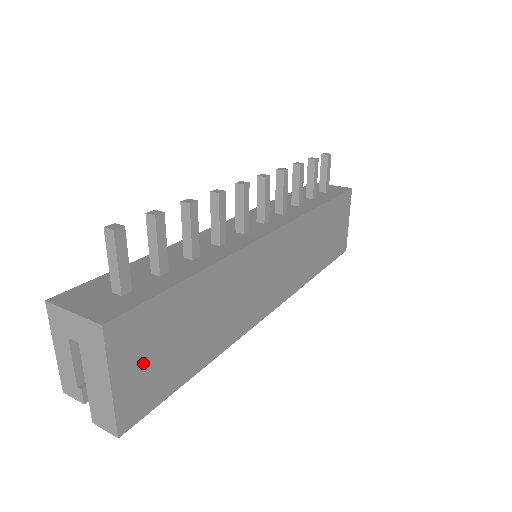
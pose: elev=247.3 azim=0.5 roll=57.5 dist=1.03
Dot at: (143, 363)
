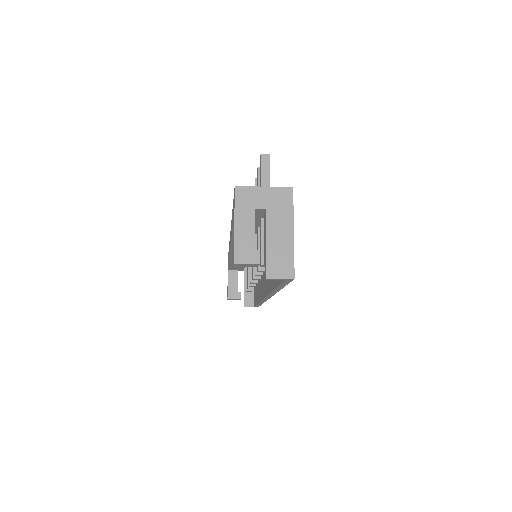
Dot at: occluded
